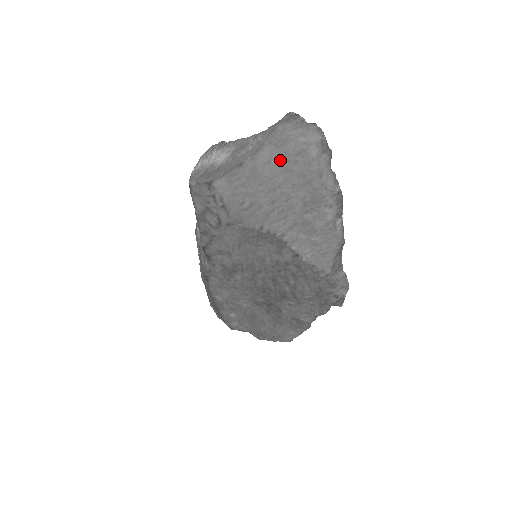
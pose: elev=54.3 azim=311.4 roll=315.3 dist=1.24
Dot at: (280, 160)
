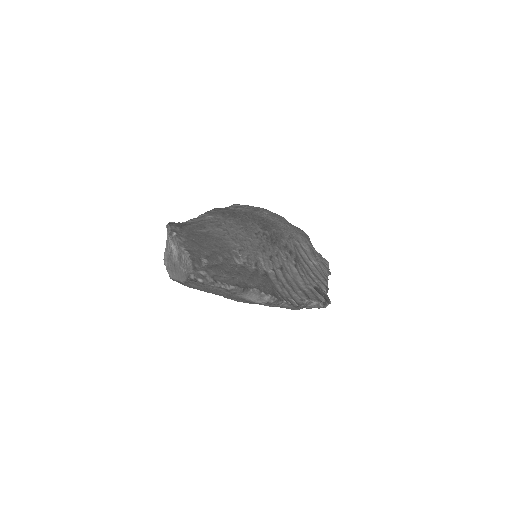
Dot at: (206, 289)
